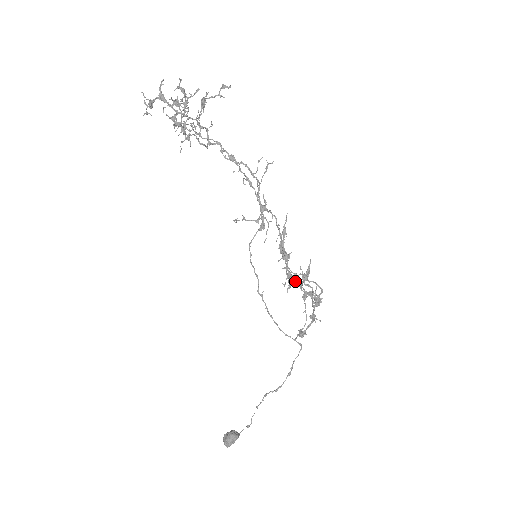
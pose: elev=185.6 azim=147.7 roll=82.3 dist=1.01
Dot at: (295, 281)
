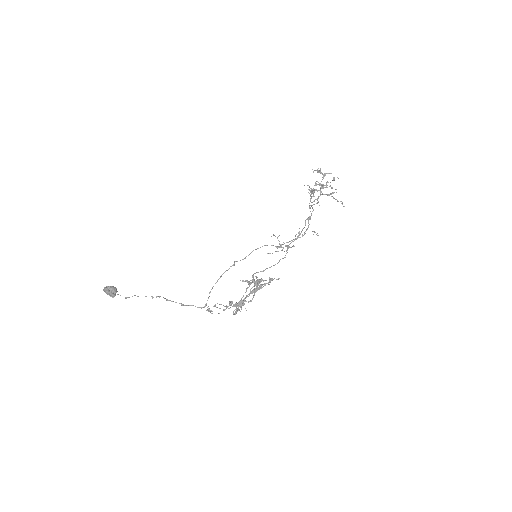
Dot at: occluded
